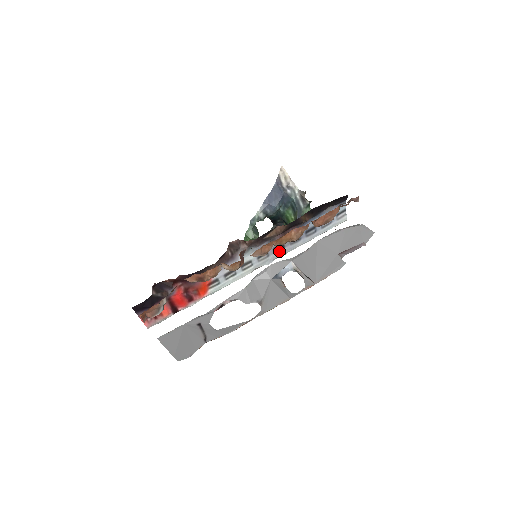
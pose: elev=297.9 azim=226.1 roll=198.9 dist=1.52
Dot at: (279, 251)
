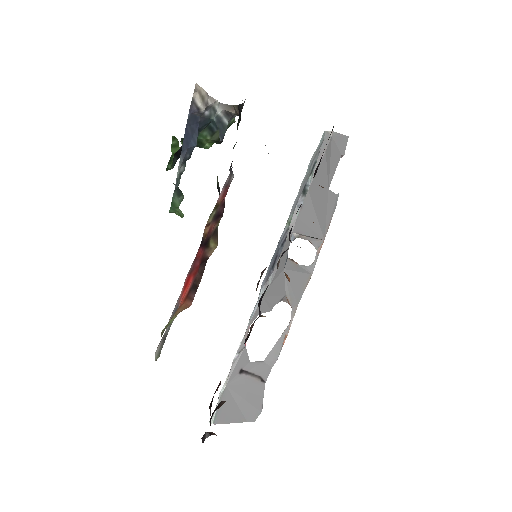
Dot at: occluded
